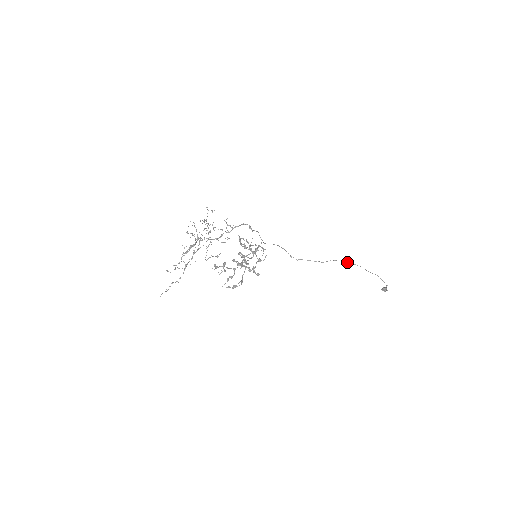
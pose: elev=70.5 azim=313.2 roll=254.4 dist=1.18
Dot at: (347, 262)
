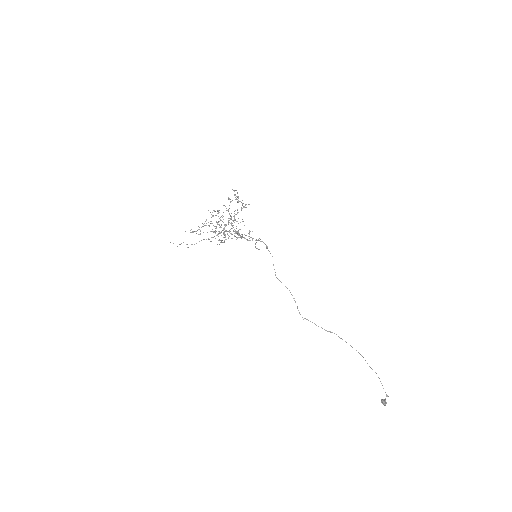
Dot at: occluded
